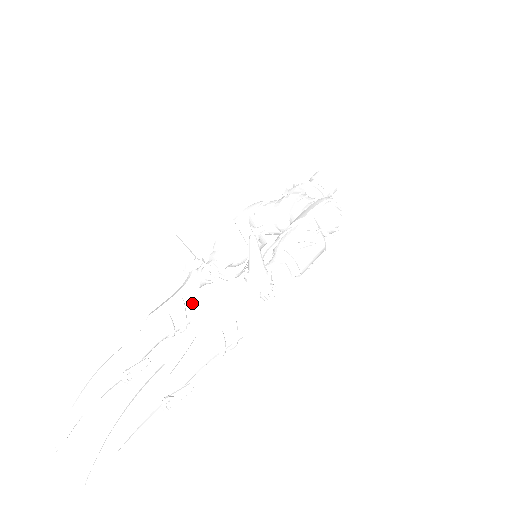
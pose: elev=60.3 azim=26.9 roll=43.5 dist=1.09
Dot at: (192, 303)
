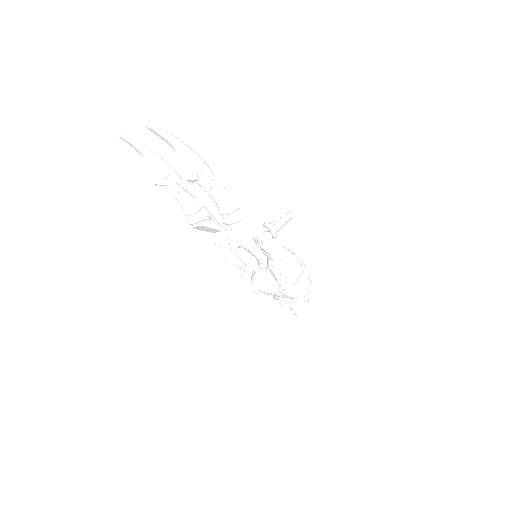
Dot at: (210, 225)
